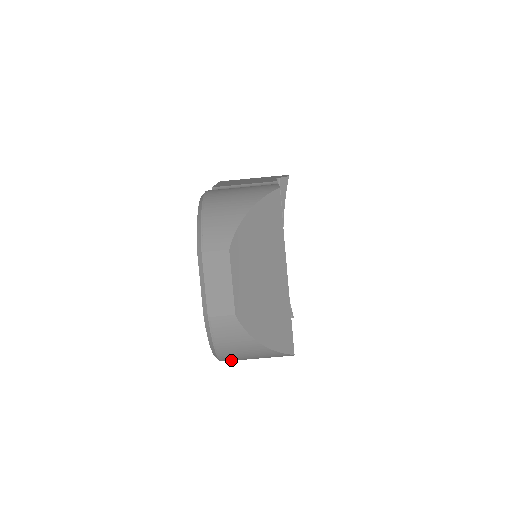
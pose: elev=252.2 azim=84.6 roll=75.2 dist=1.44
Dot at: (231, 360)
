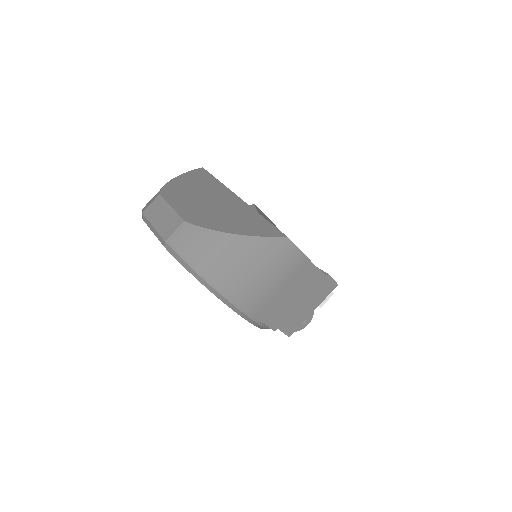
Dot at: (239, 293)
